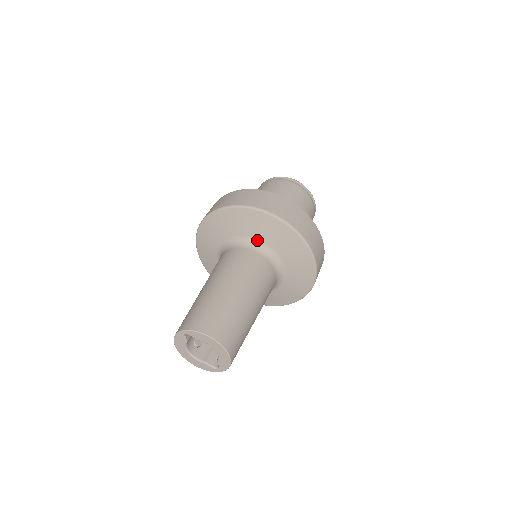
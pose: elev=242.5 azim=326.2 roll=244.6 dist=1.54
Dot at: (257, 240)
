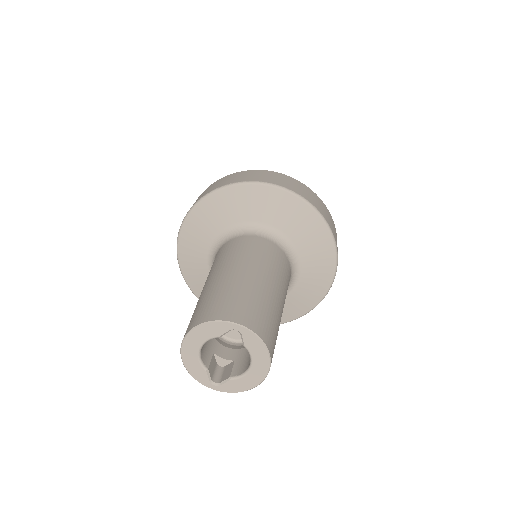
Dot at: (296, 251)
